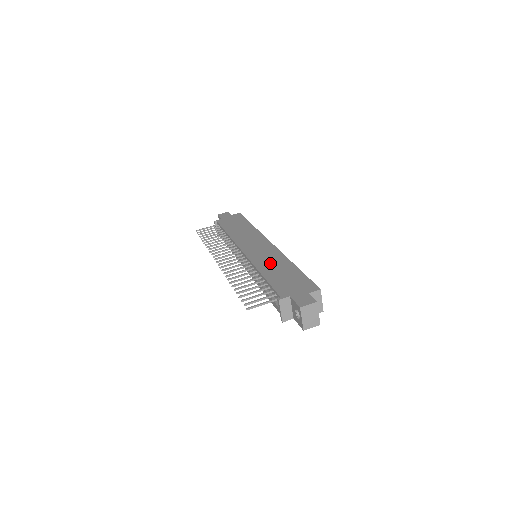
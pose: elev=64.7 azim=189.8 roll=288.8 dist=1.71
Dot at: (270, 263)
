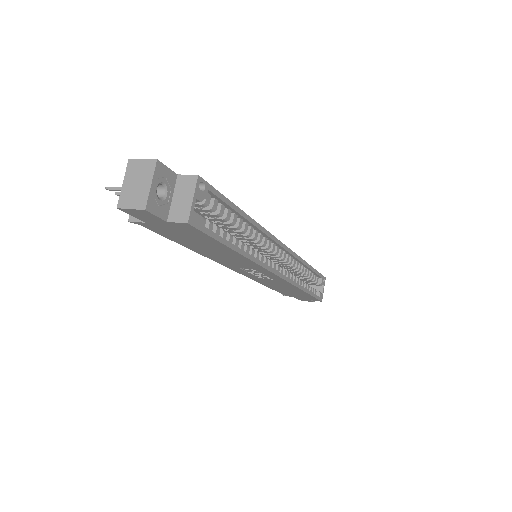
Dot at: occluded
